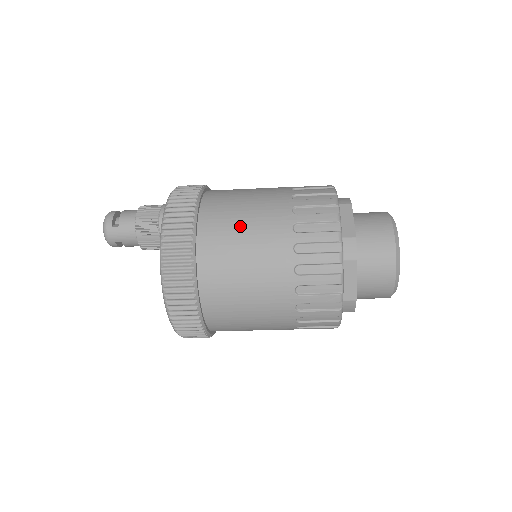
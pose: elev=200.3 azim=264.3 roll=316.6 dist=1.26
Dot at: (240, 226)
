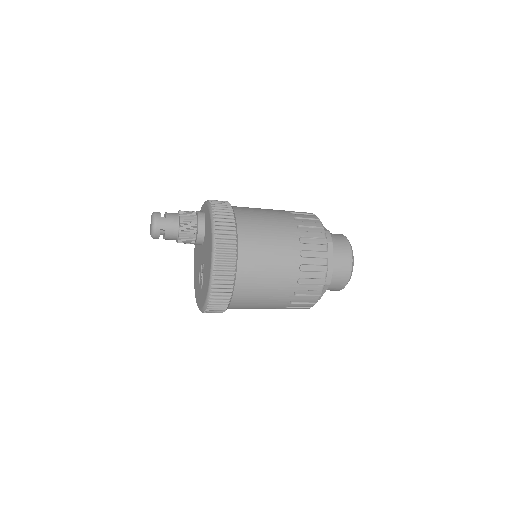
Dot at: (261, 215)
